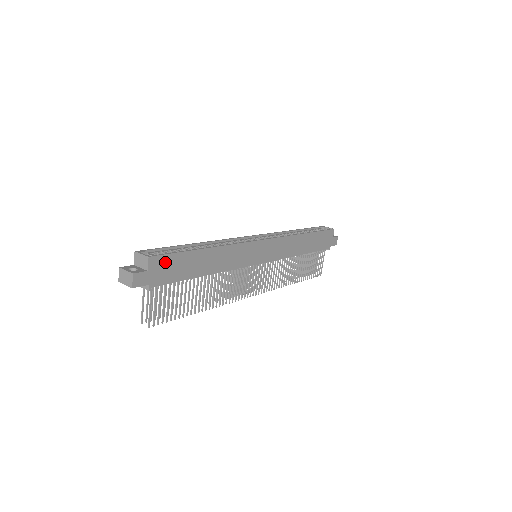
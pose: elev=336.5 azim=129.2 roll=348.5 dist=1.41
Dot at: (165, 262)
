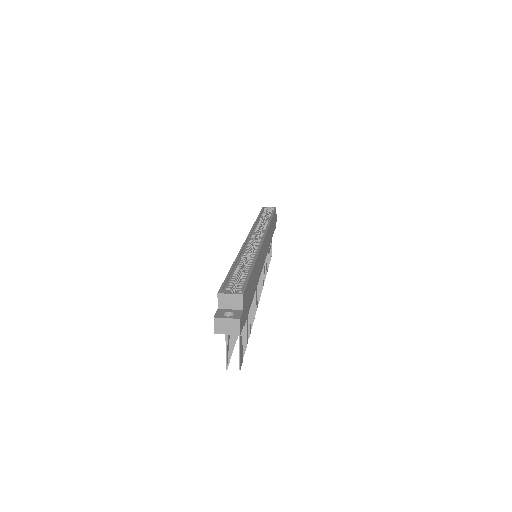
Dot at: (246, 294)
